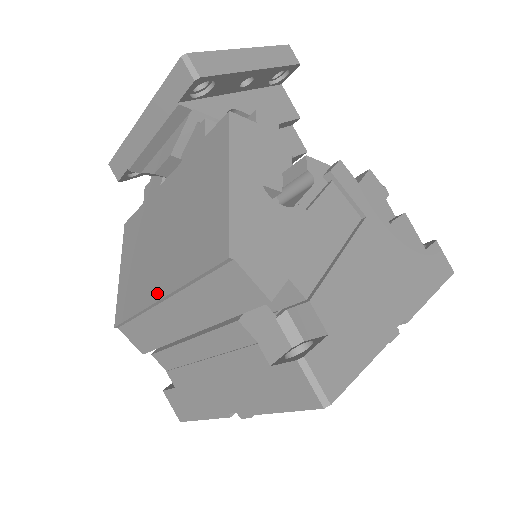
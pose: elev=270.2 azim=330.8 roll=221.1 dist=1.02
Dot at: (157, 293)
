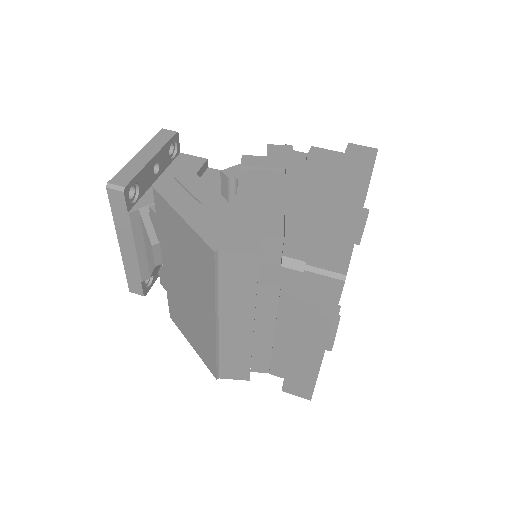
Dot at: (212, 324)
